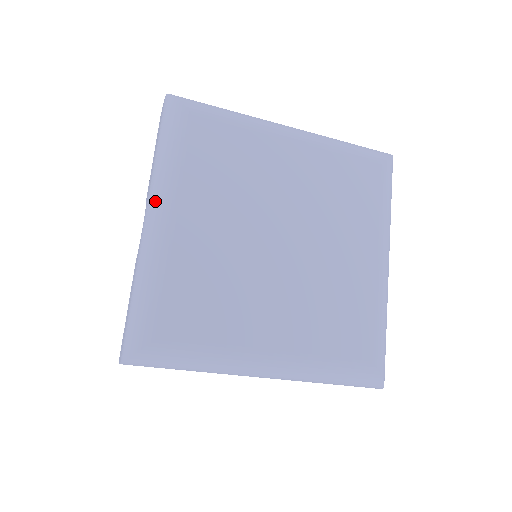
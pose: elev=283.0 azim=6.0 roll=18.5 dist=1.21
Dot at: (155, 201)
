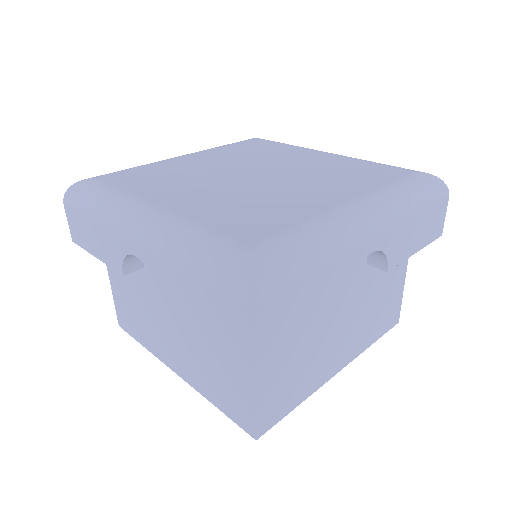
Dot at: (127, 218)
